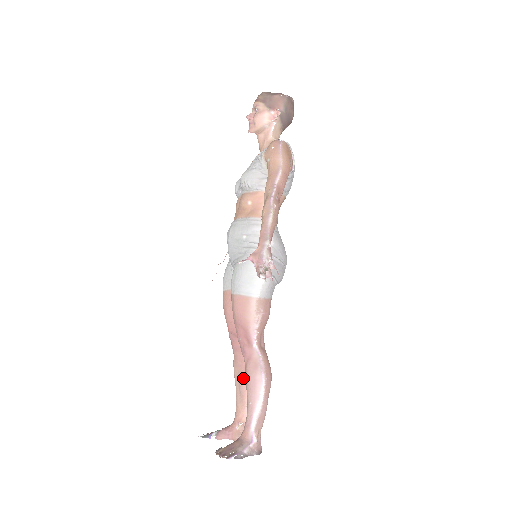
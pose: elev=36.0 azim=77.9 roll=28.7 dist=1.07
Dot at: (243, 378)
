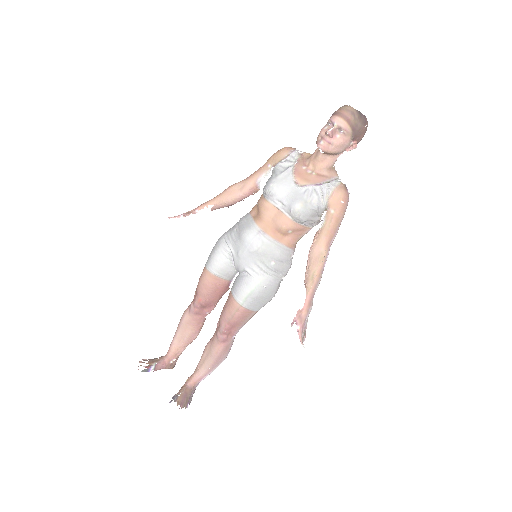
Dot at: (193, 333)
